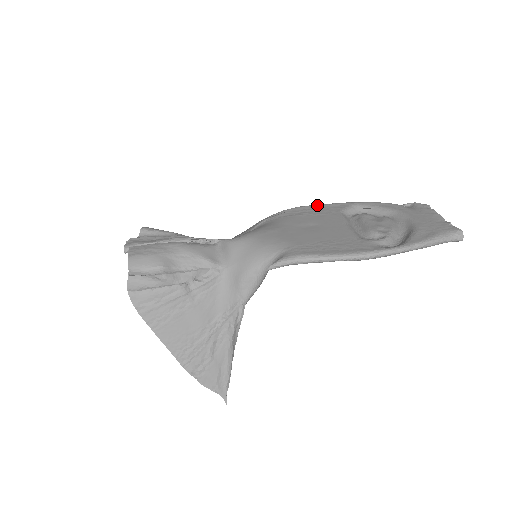
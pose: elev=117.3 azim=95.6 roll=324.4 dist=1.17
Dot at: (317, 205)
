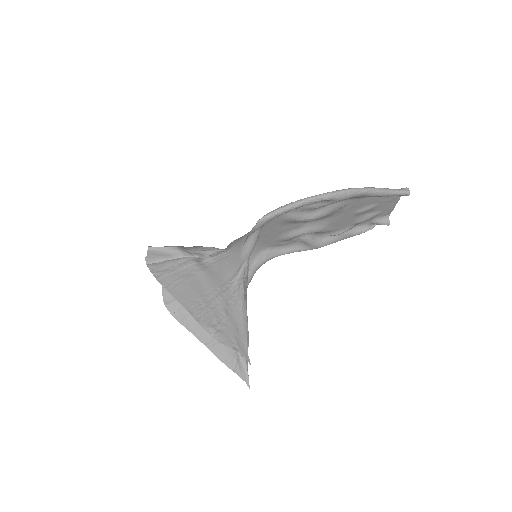
Dot at: occluded
